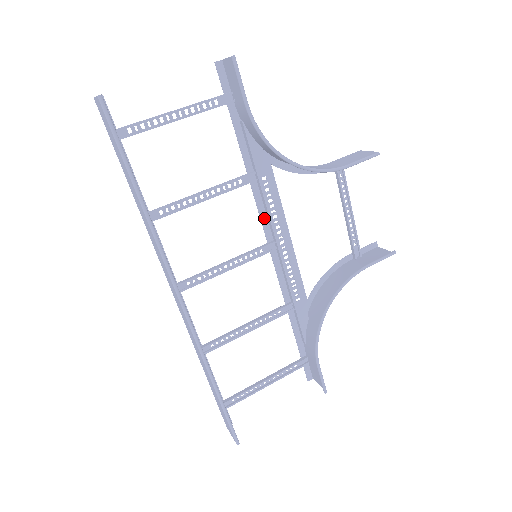
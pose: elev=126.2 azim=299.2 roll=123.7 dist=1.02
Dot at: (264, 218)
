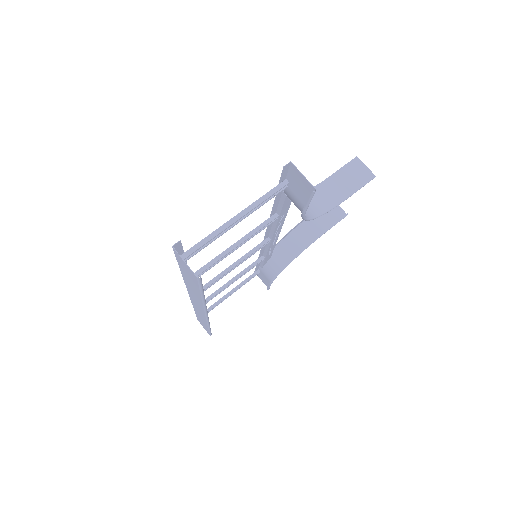
Dot at: (269, 230)
